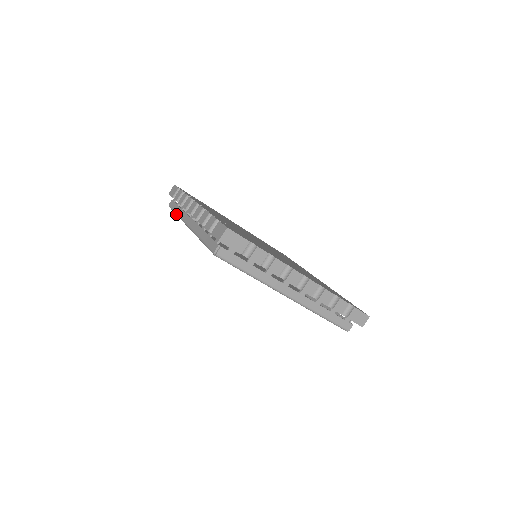
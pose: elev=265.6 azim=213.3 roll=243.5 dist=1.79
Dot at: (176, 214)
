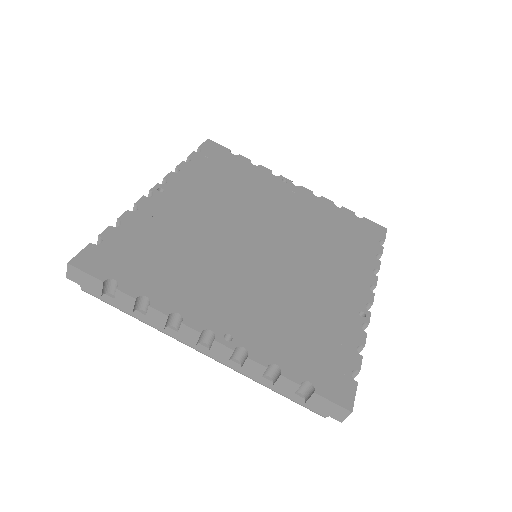
Dot at: occluded
